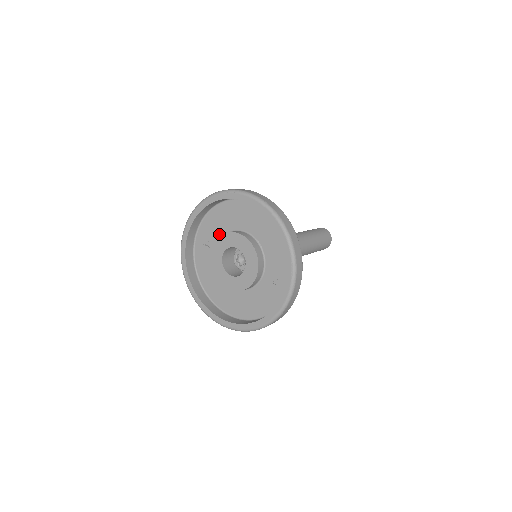
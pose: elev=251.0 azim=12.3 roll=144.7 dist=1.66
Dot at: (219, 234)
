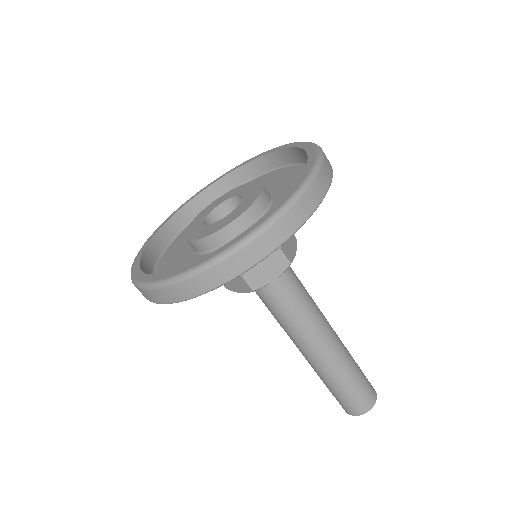
Dot at: occluded
